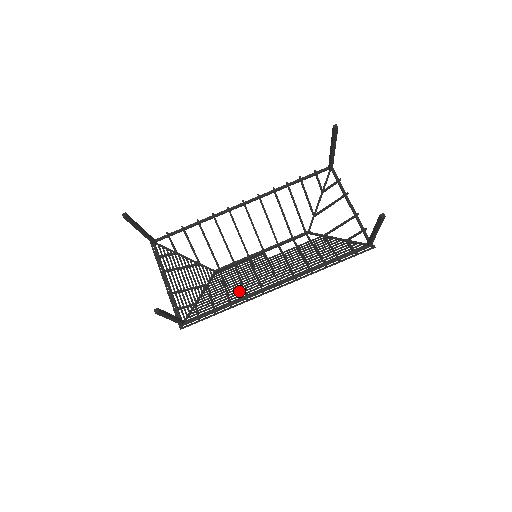
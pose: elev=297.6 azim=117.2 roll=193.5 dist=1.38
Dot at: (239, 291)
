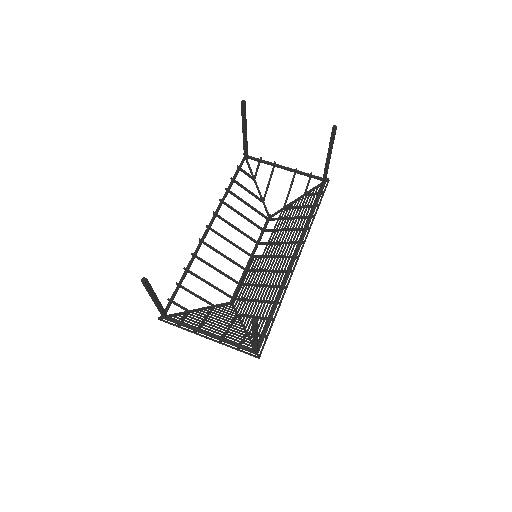
Dot at: occluded
